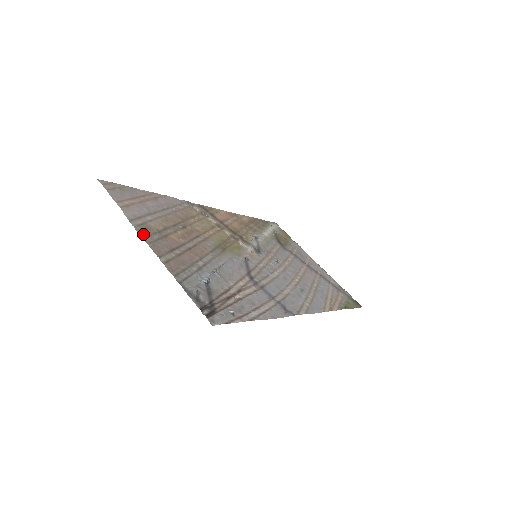
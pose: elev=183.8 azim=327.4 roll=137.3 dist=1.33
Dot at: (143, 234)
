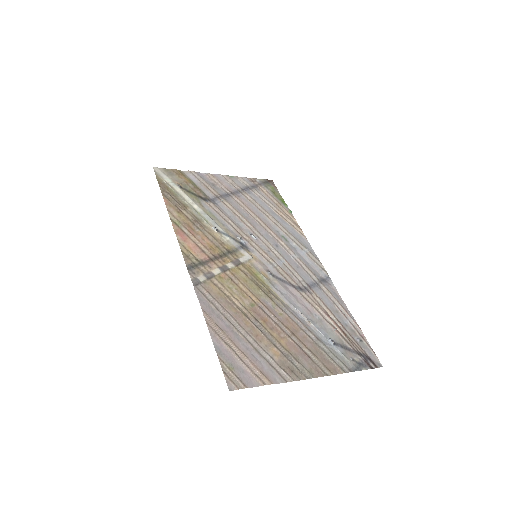
Dot at: (300, 376)
